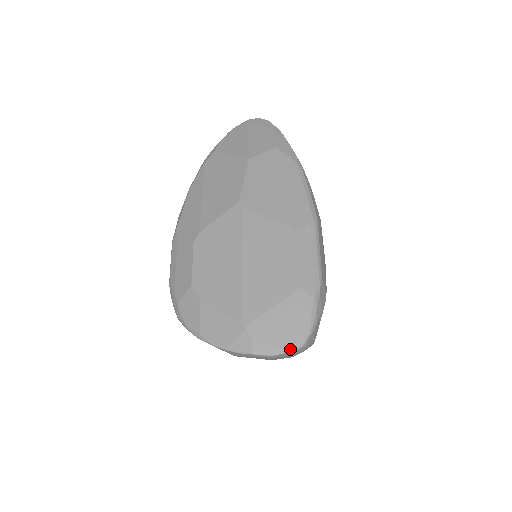
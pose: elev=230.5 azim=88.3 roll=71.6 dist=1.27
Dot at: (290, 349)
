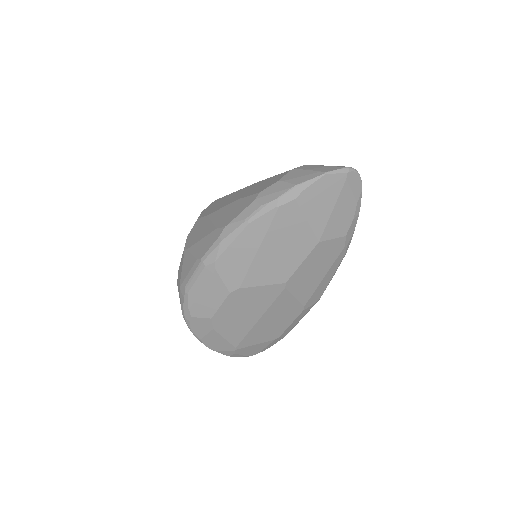
Dot at: occluded
